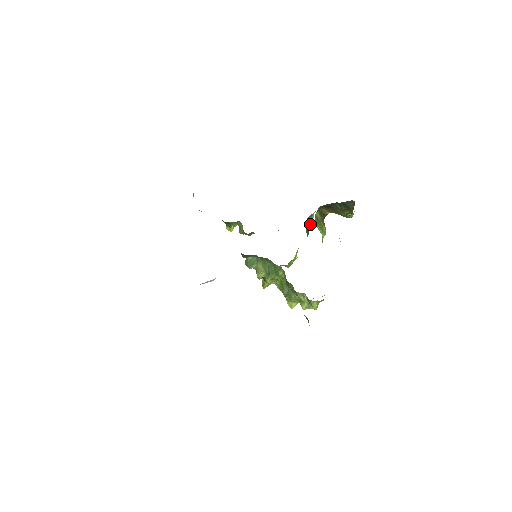
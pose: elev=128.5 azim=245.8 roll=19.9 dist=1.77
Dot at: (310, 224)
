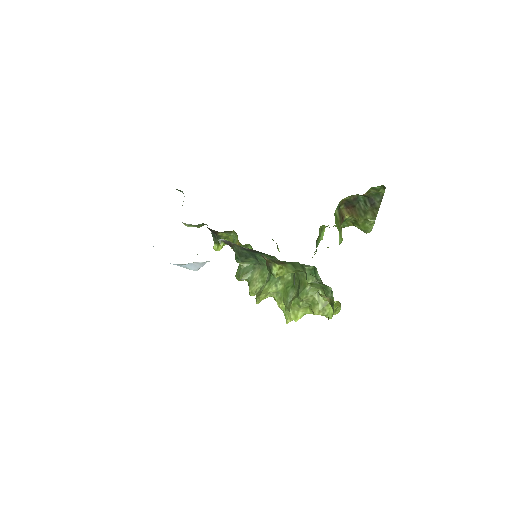
Dot at: (319, 241)
